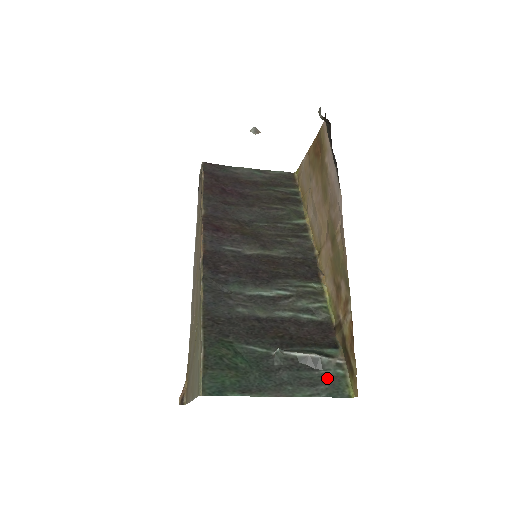
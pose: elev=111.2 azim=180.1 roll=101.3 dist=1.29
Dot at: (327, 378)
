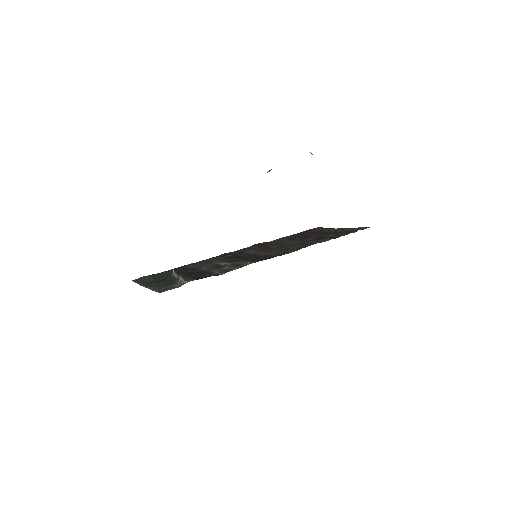
Dot at: (168, 286)
